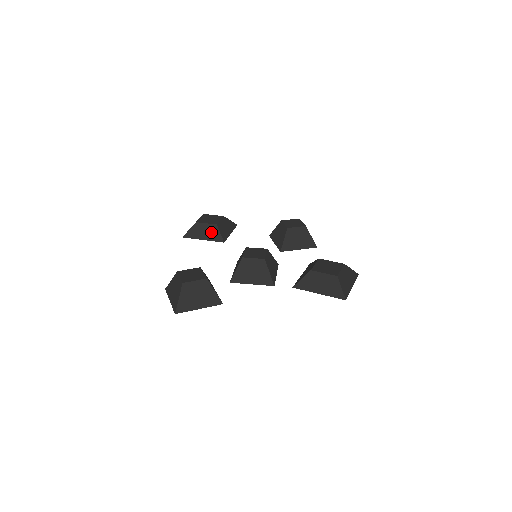
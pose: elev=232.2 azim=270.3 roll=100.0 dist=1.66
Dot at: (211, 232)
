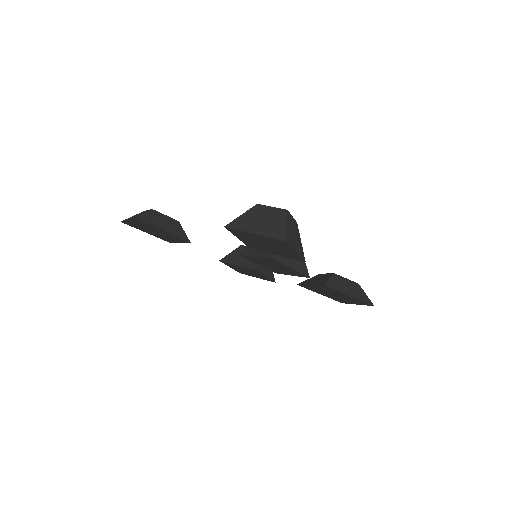
Dot at: (173, 226)
